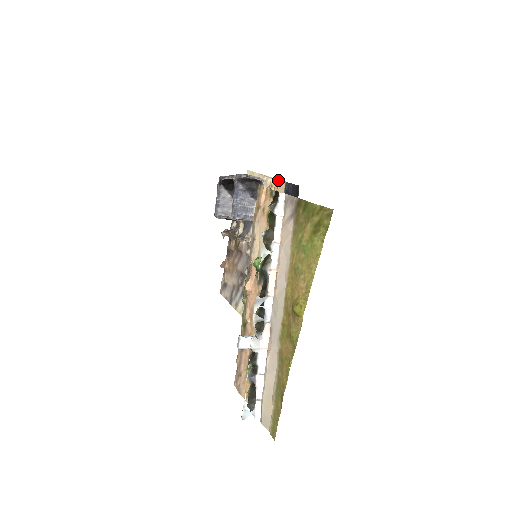
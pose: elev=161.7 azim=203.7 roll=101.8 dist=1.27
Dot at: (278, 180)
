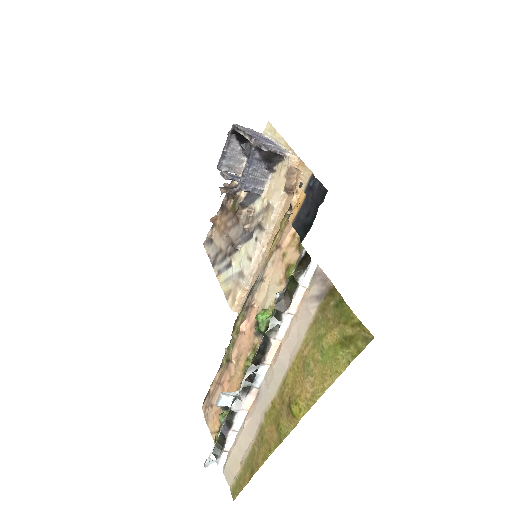
Dot at: (303, 164)
